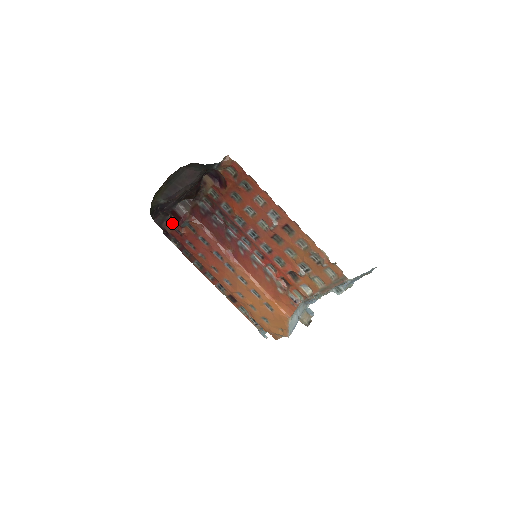
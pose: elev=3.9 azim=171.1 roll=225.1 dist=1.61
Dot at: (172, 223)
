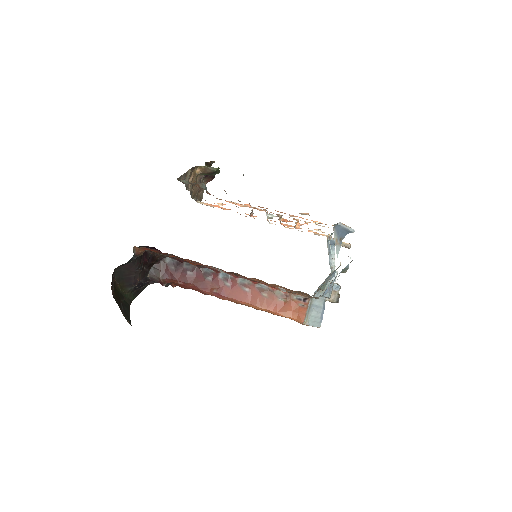
Dot at: occluded
